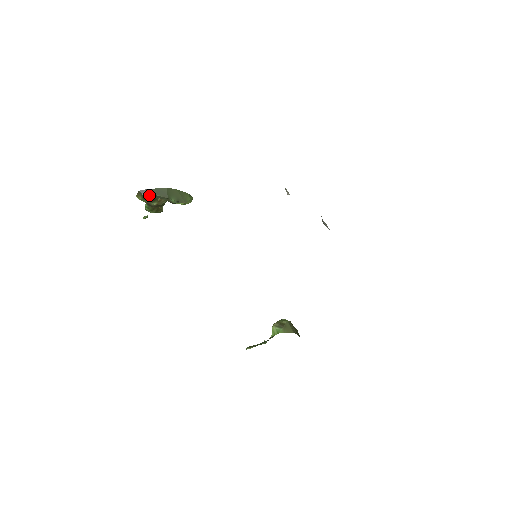
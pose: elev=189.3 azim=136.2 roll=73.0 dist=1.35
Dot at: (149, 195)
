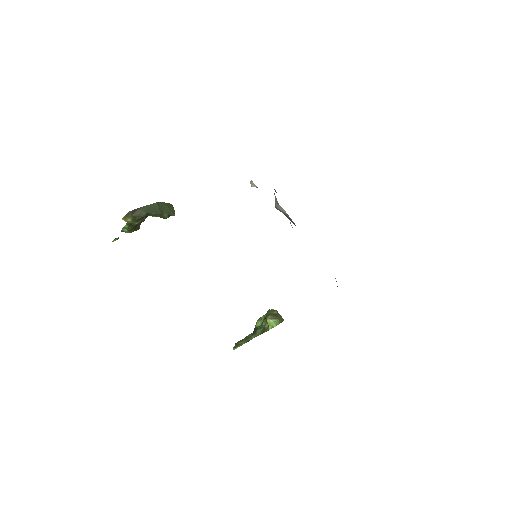
Dot at: (141, 215)
